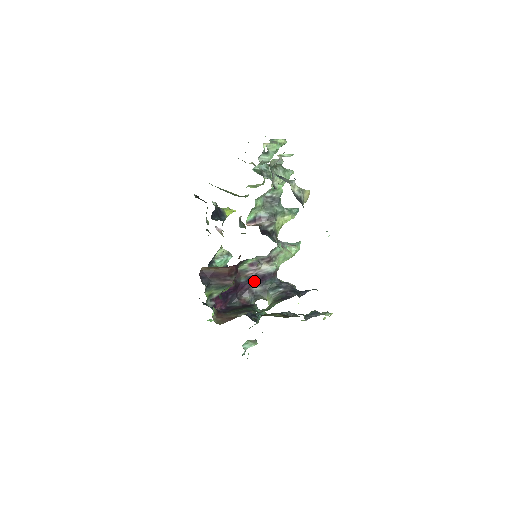
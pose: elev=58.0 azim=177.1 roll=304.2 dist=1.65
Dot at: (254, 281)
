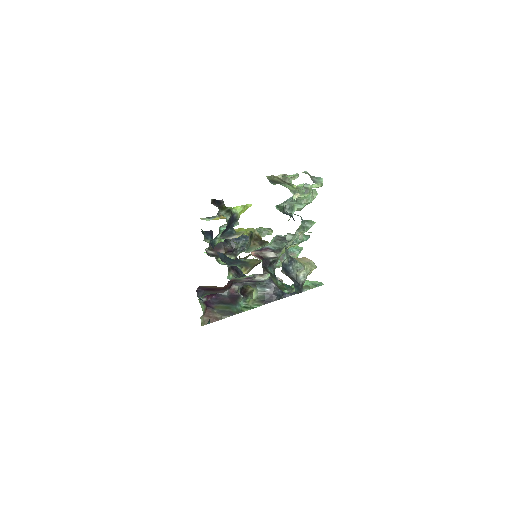
Dot at: occluded
